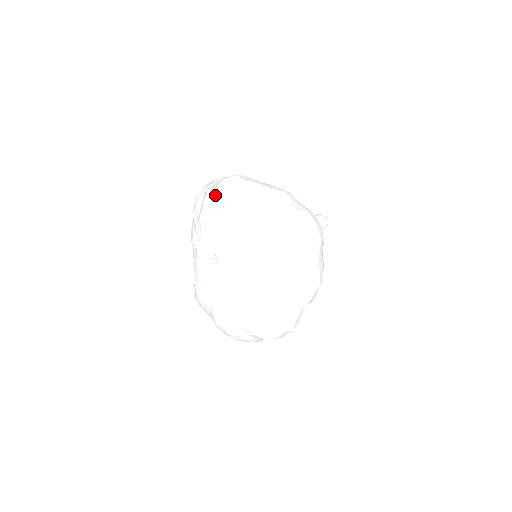
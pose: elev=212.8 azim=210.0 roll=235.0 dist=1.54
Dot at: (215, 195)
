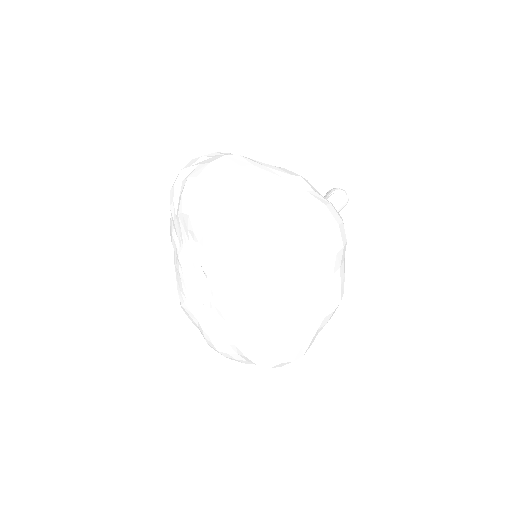
Dot at: (196, 188)
